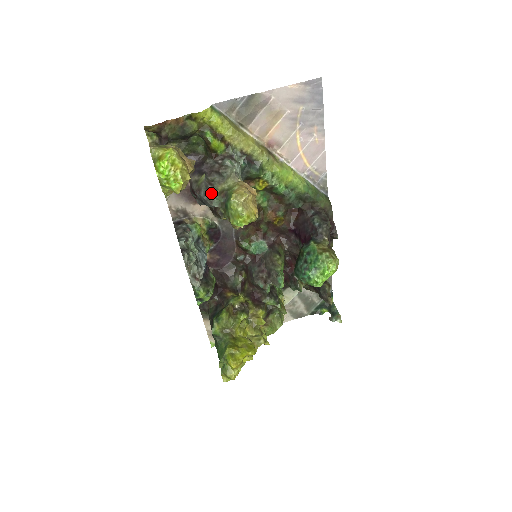
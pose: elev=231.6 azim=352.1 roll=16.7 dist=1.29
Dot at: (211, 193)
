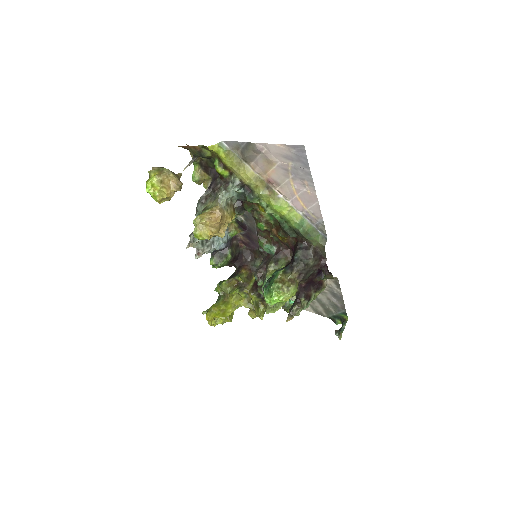
Dot at: (200, 206)
